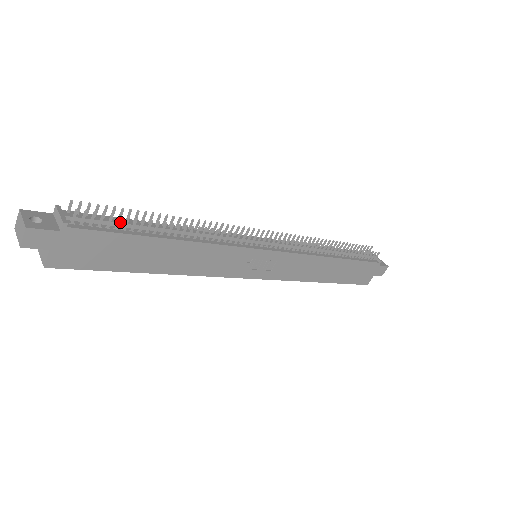
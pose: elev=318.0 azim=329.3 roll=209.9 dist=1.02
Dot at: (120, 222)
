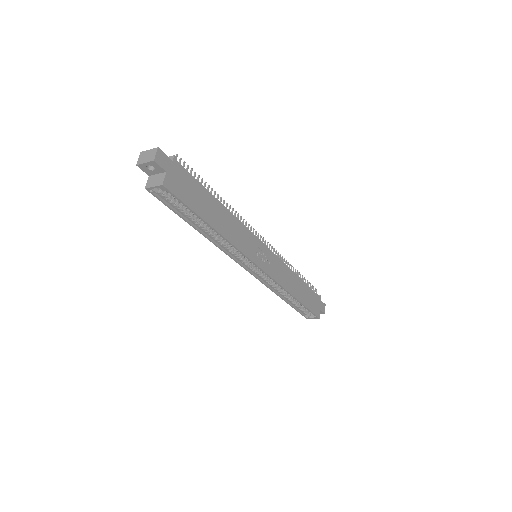
Dot at: occluded
